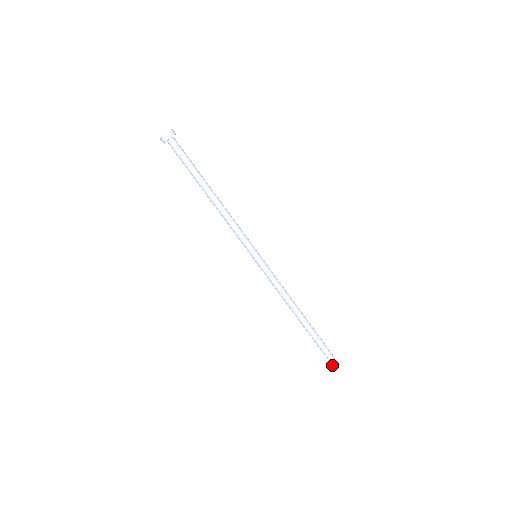
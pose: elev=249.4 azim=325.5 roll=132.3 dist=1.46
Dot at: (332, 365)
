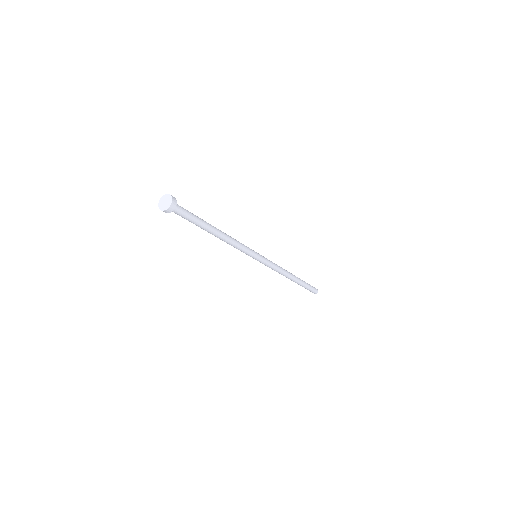
Dot at: occluded
